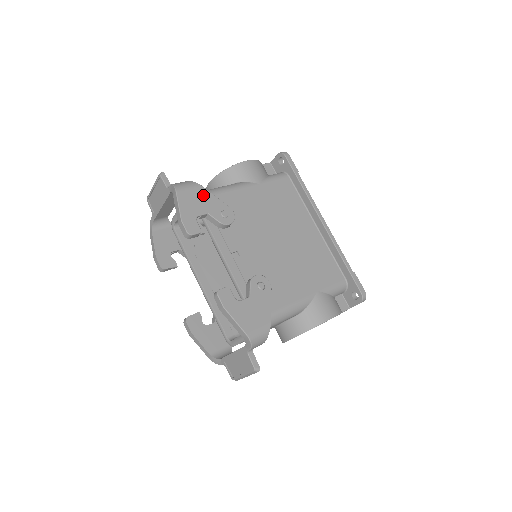
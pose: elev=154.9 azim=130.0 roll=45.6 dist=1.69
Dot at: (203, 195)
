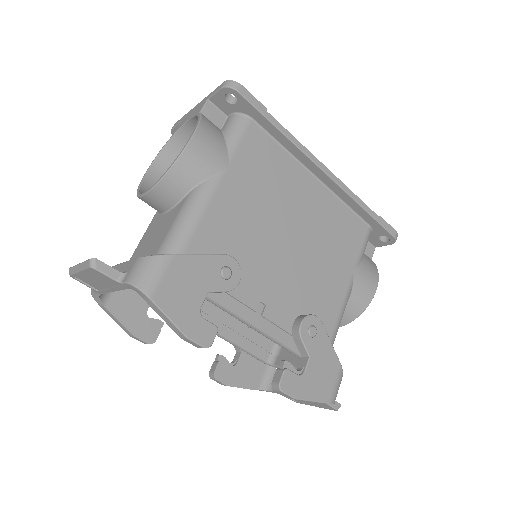
Dot at: (185, 269)
